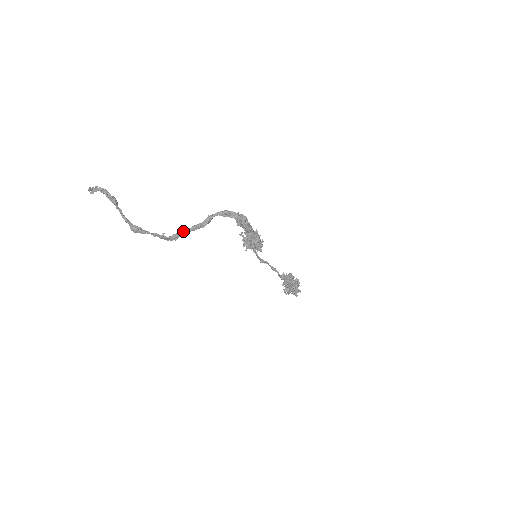
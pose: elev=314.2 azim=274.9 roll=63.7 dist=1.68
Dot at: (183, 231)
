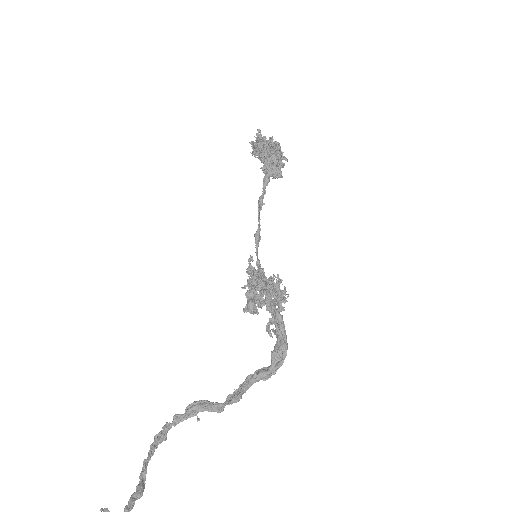
Dot at: (223, 410)
